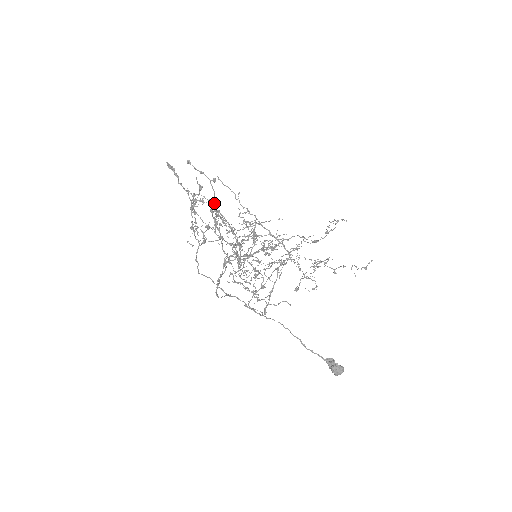
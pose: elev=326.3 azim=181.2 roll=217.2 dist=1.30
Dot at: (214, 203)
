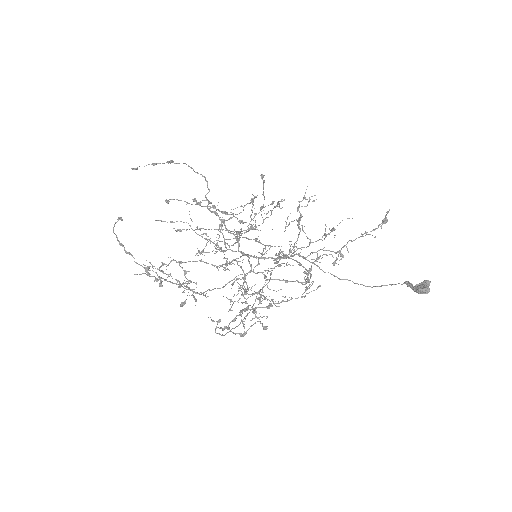
Dot at: (174, 260)
